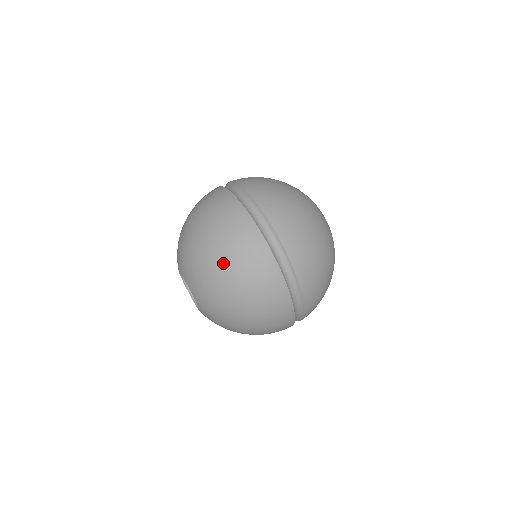
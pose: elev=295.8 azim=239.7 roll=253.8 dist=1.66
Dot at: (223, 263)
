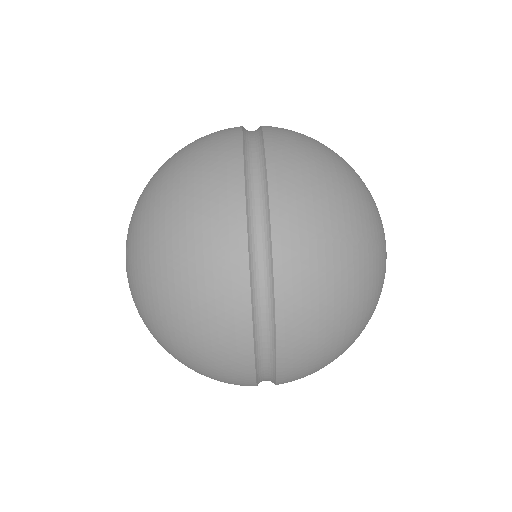
Dot at: (167, 249)
